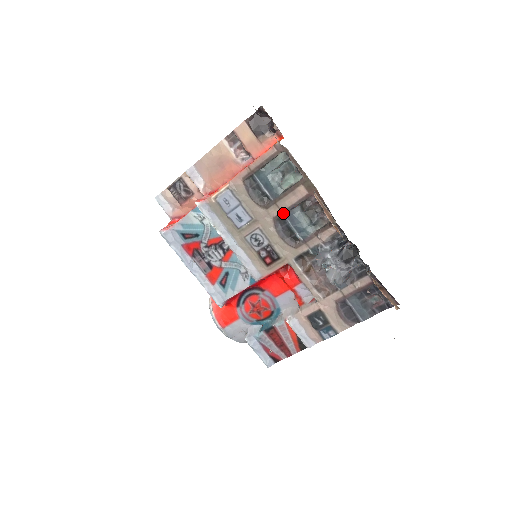
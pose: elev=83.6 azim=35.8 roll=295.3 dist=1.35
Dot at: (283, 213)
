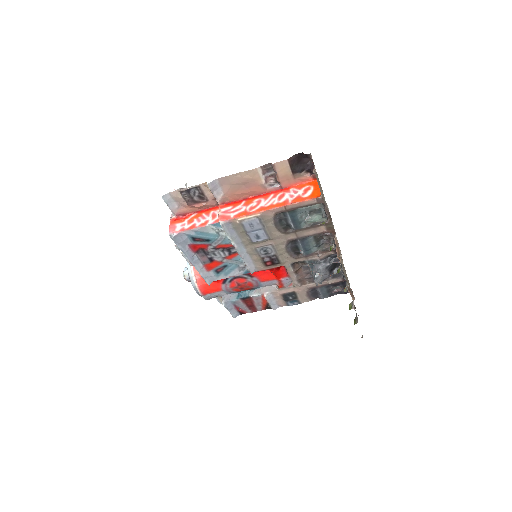
Dot at: (298, 239)
